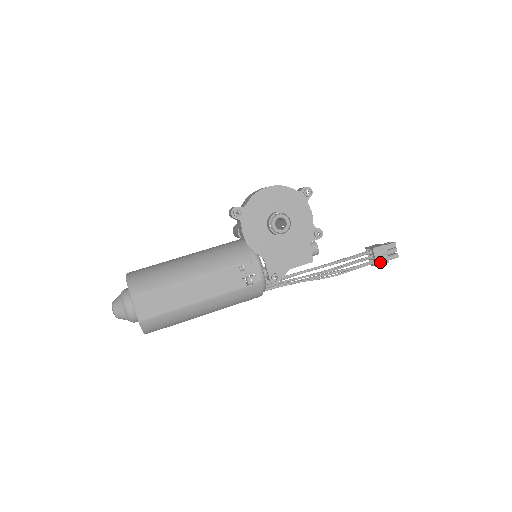
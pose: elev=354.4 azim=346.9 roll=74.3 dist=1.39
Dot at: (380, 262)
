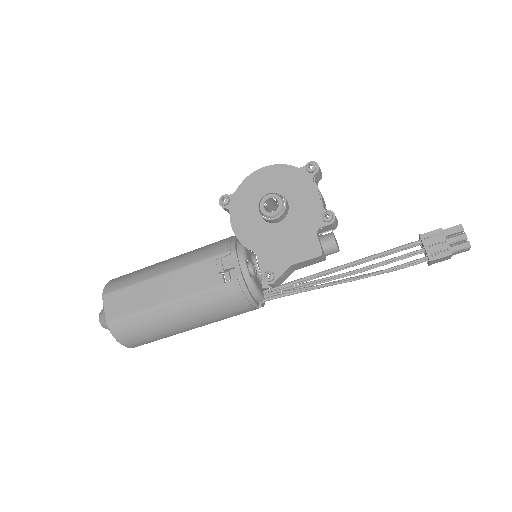
Dot at: (435, 254)
